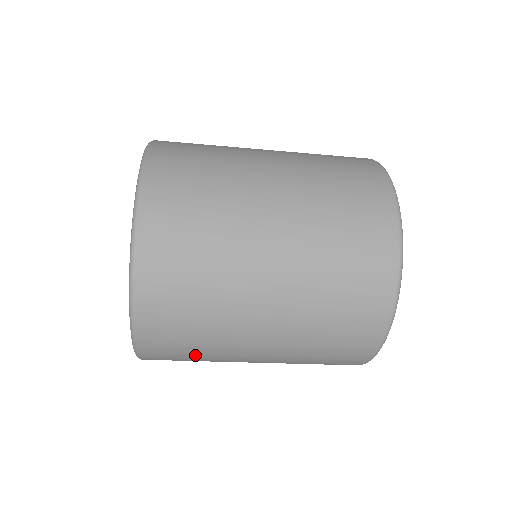
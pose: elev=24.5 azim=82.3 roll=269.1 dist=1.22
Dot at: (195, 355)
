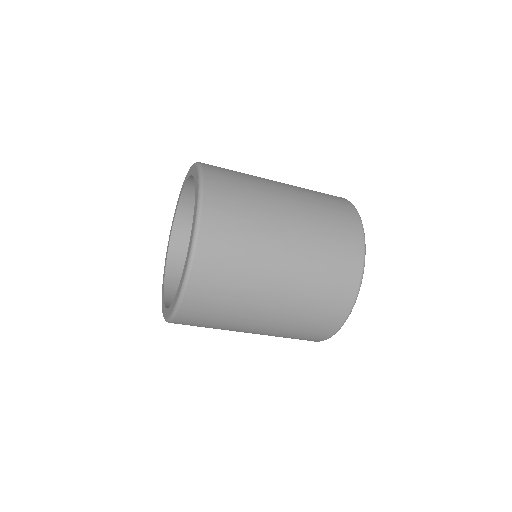
Dot at: occluded
